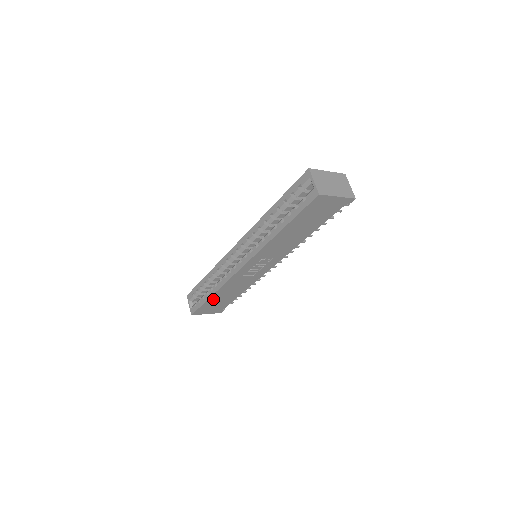
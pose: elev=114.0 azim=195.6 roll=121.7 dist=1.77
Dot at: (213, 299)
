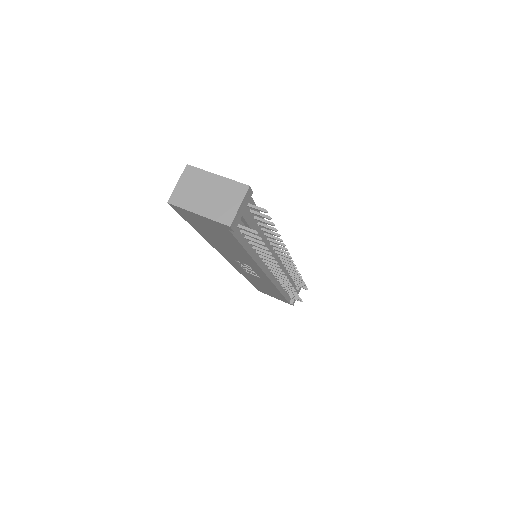
Dot at: (256, 284)
